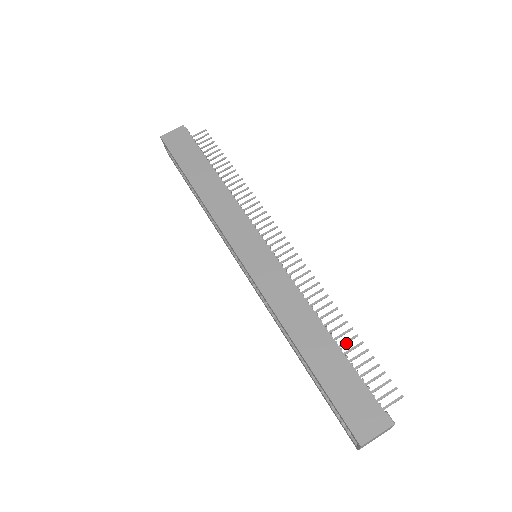
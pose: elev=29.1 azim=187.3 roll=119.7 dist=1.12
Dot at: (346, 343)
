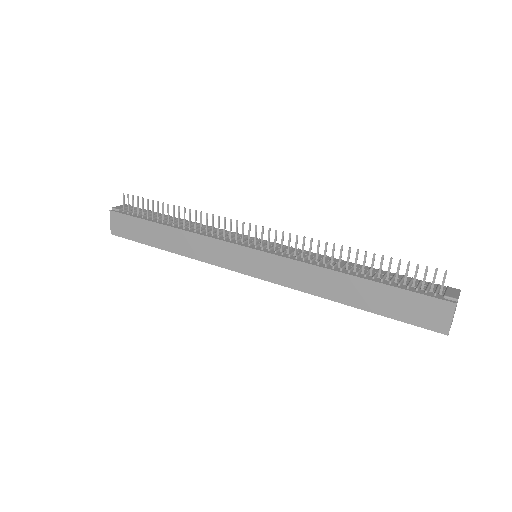
Dot at: occluded
